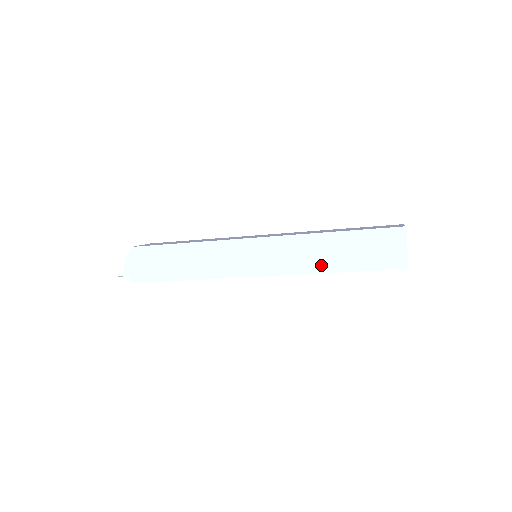
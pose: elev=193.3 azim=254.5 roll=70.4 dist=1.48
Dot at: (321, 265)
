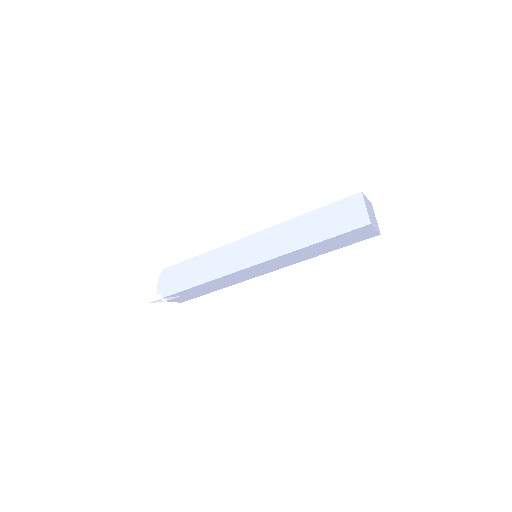
Dot at: (301, 242)
